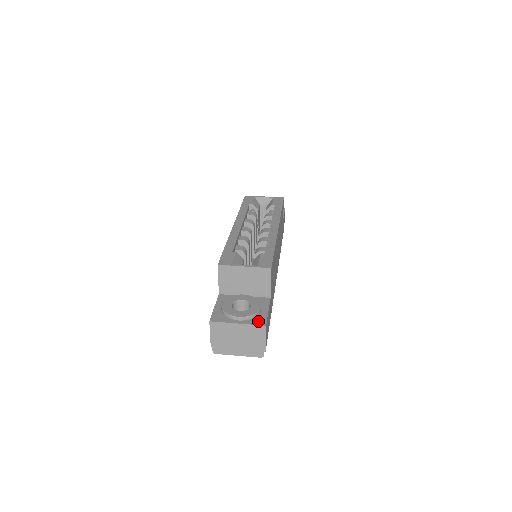
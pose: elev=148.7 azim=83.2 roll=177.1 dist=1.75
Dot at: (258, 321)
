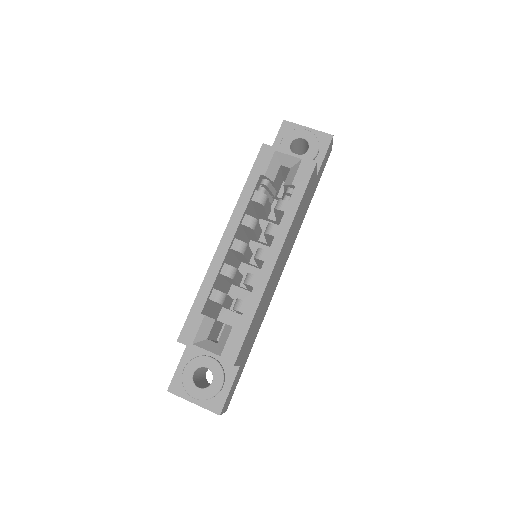
Dot at: (214, 406)
